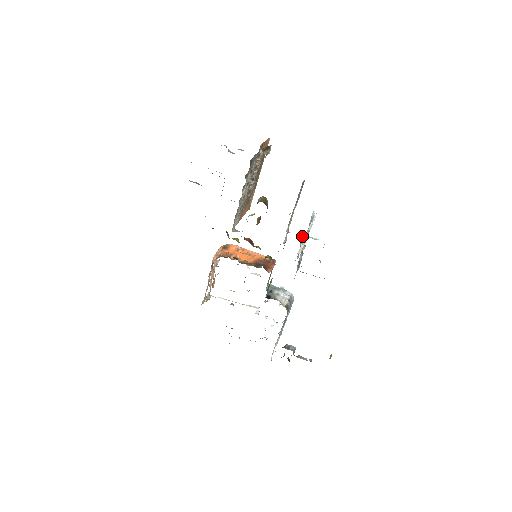
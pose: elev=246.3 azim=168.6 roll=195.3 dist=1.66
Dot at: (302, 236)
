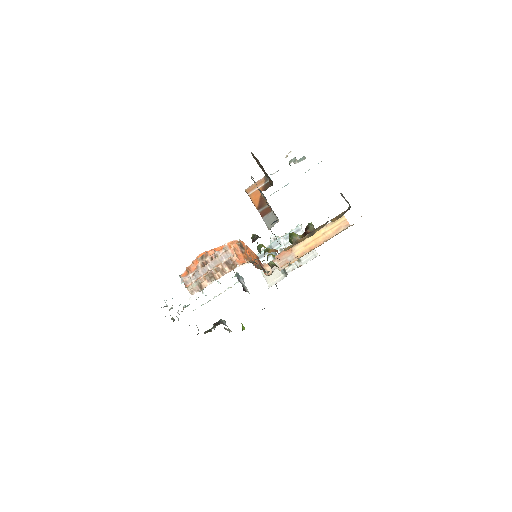
Dot at: (279, 238)
